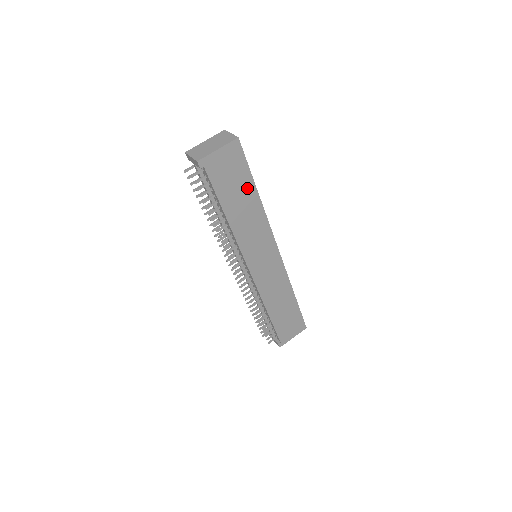
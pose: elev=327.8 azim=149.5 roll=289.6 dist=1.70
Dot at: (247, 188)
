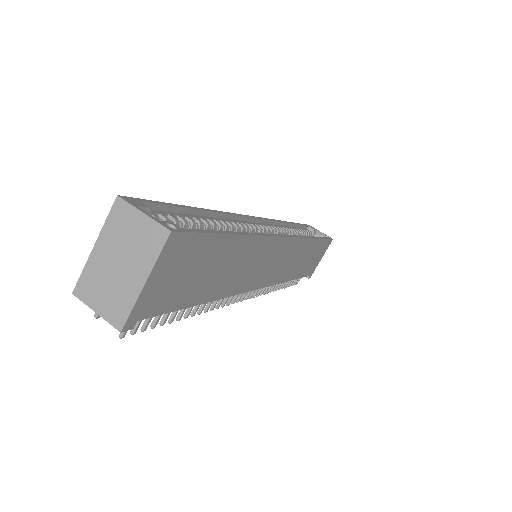
Dot at: (221, 251)
